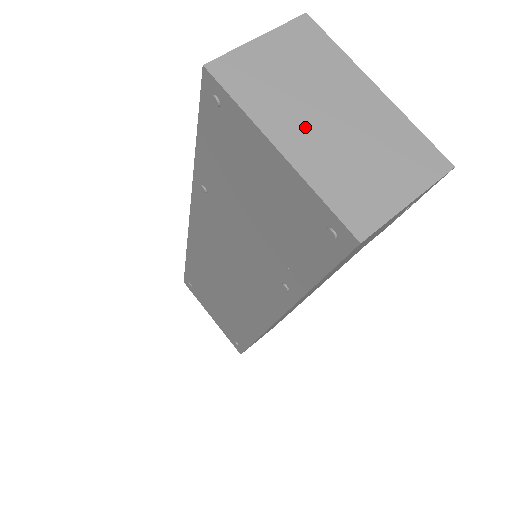
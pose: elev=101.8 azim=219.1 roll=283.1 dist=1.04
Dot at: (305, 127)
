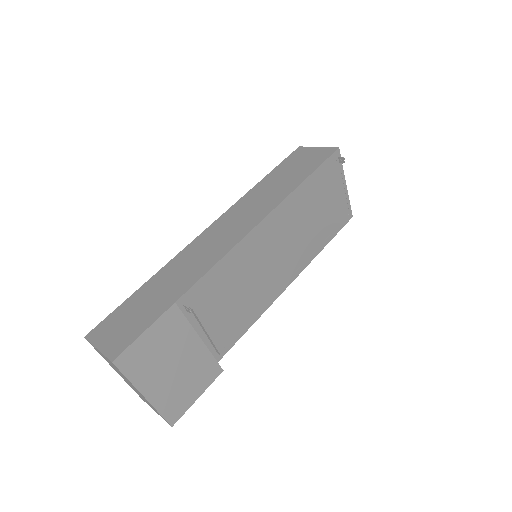
Dot at: (121, 376)
